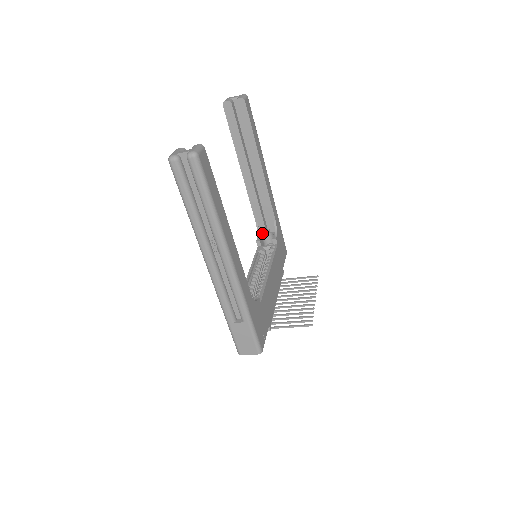
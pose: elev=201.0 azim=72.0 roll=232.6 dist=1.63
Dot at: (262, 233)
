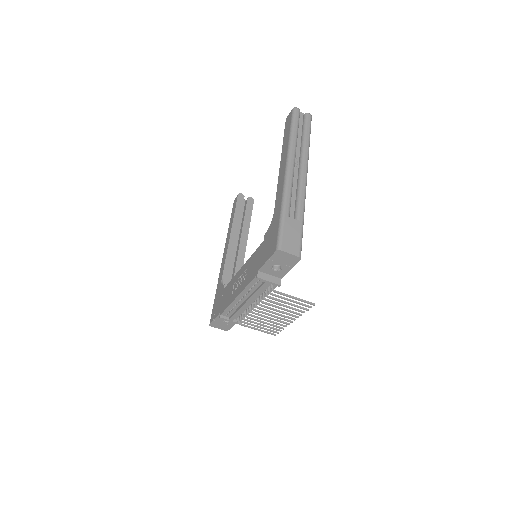
Dot at: occluded
